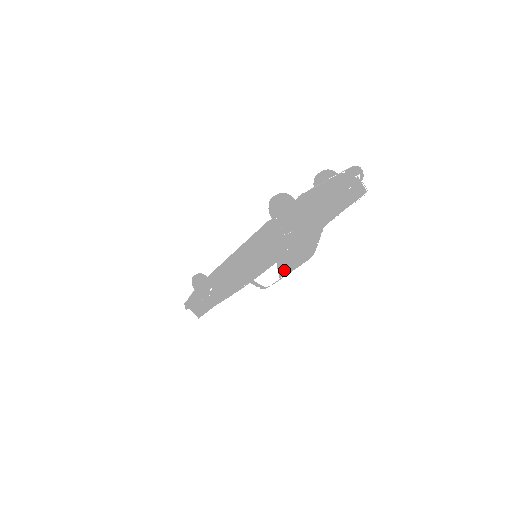
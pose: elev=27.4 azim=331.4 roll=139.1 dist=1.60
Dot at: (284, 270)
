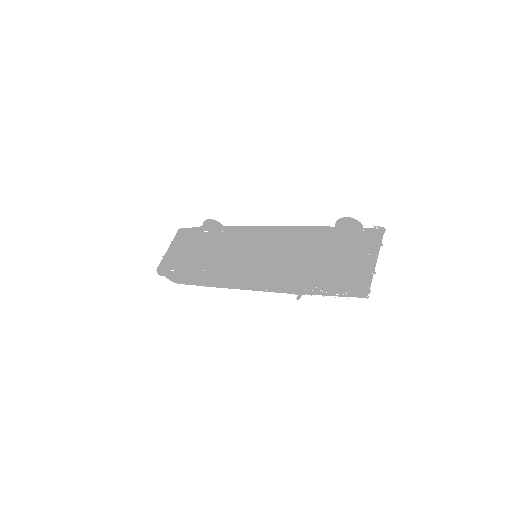
Dot at: occluded
